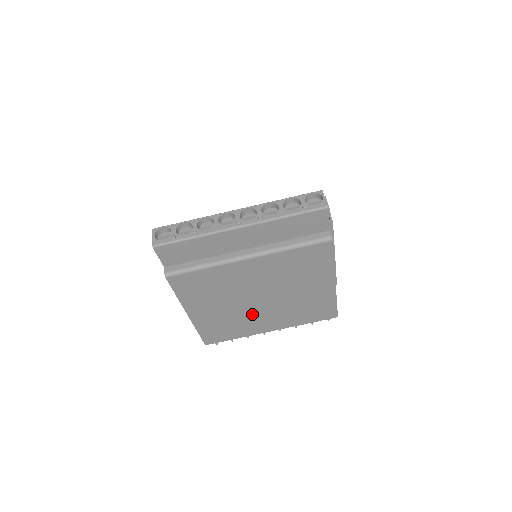
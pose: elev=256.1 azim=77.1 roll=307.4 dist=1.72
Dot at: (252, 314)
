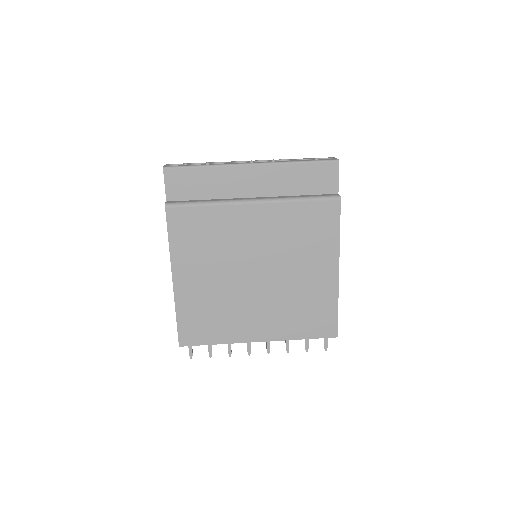
Dot at: (243, 301)
